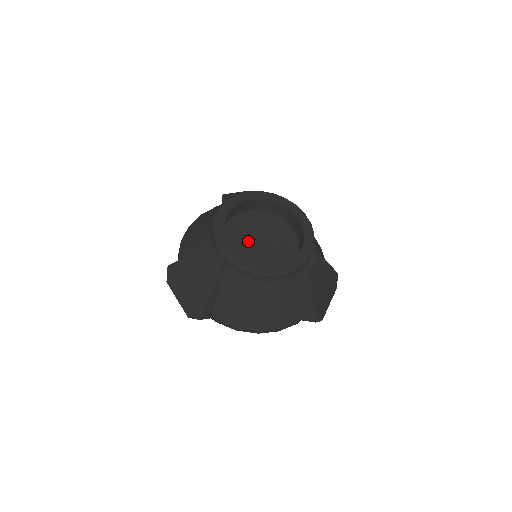
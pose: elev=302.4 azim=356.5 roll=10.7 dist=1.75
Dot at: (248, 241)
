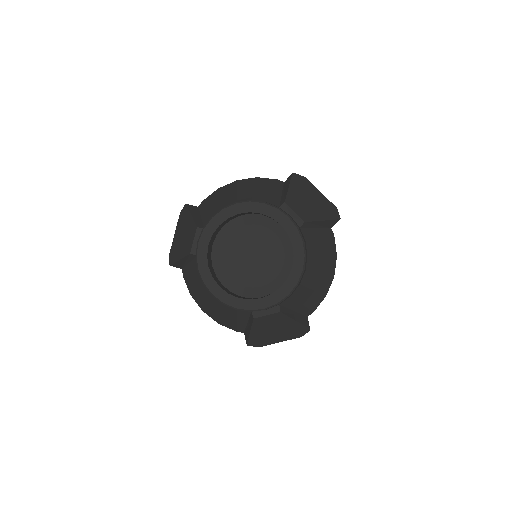
Dot at: (247, 244)
